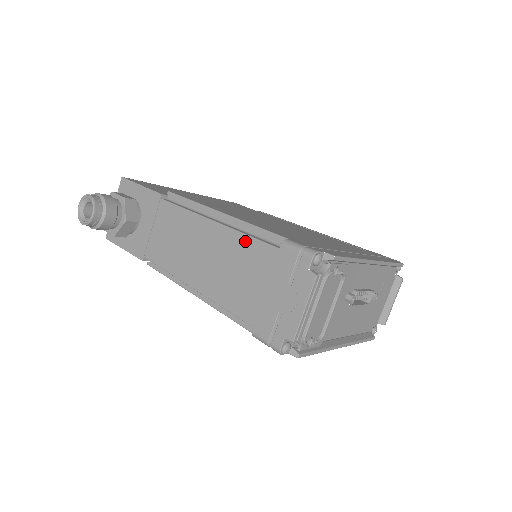
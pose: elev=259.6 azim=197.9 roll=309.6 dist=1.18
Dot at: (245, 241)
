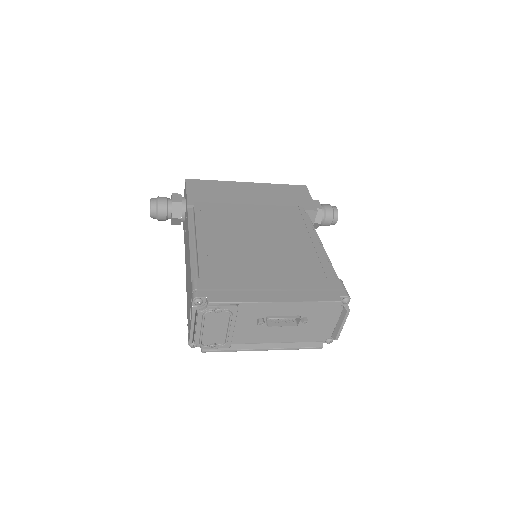
Dot at: occluded
